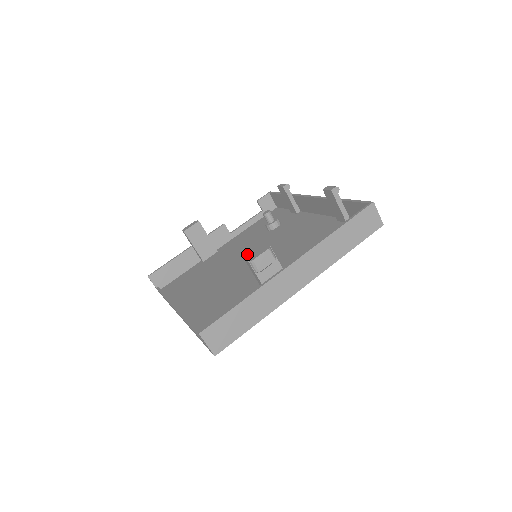
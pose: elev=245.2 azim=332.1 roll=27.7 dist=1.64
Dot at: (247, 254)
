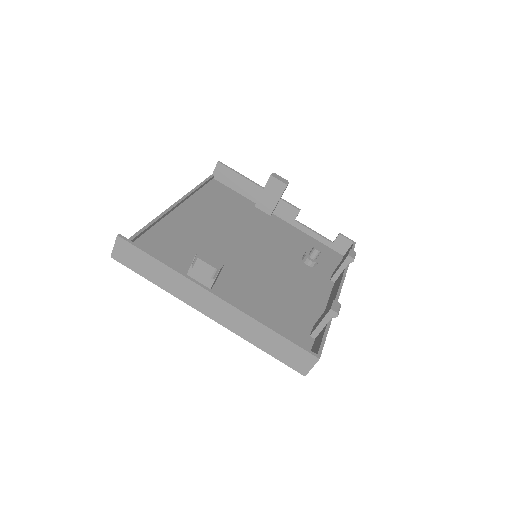
Dot at: (263, 246)
